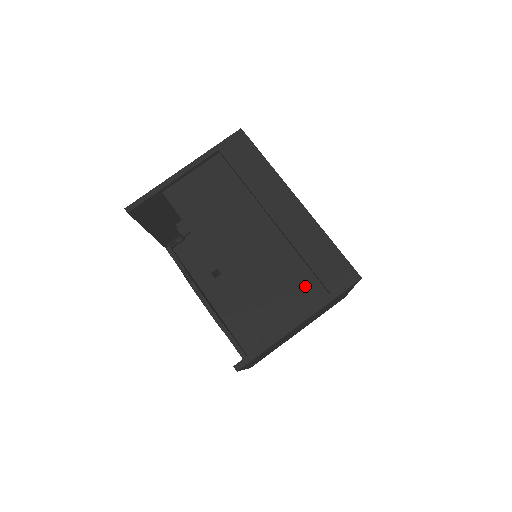
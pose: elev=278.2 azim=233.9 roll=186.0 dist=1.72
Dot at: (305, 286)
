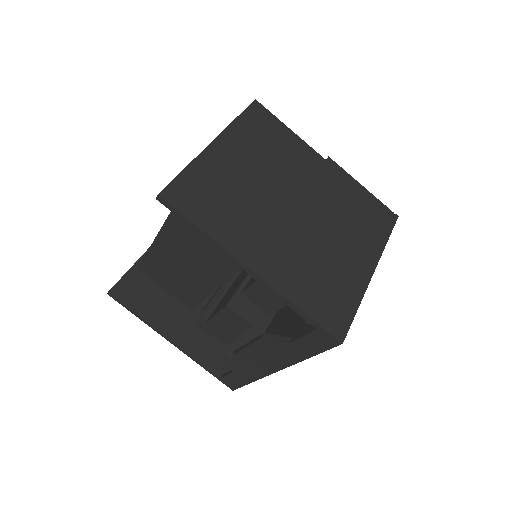
Dot at: occluded
